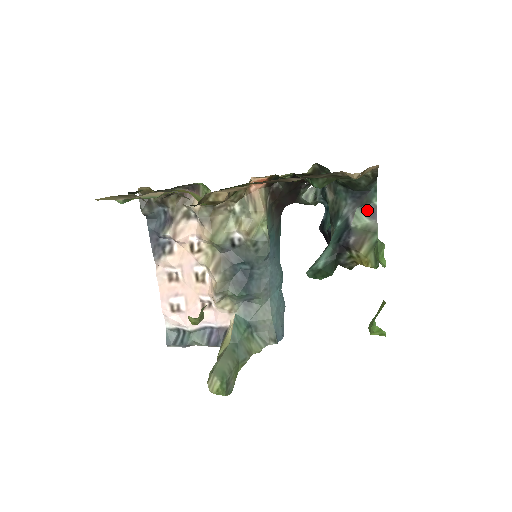
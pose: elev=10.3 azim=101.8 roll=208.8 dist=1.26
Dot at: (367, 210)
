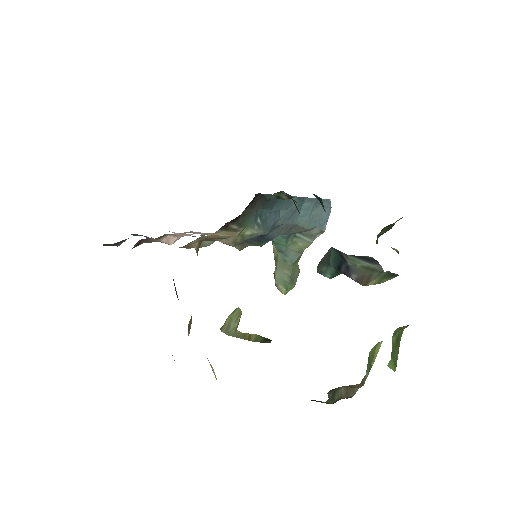
Dot at: (362, 258)
